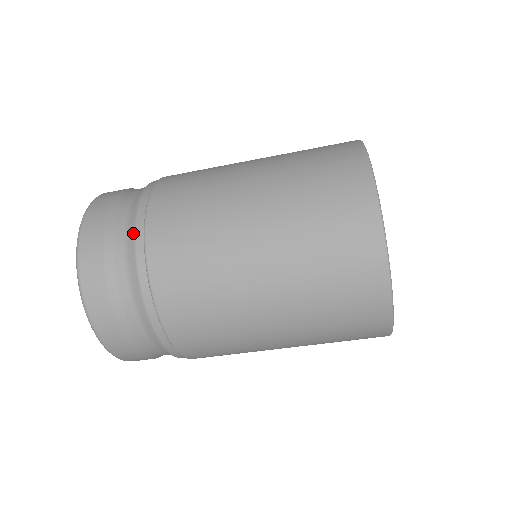
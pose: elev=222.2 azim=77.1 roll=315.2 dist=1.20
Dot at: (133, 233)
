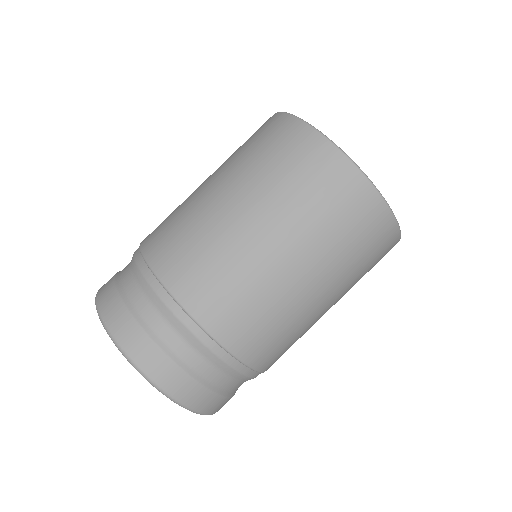
Dot at: (136, 266)
